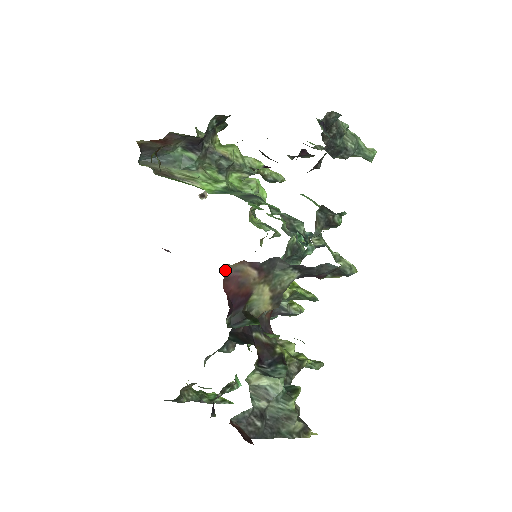
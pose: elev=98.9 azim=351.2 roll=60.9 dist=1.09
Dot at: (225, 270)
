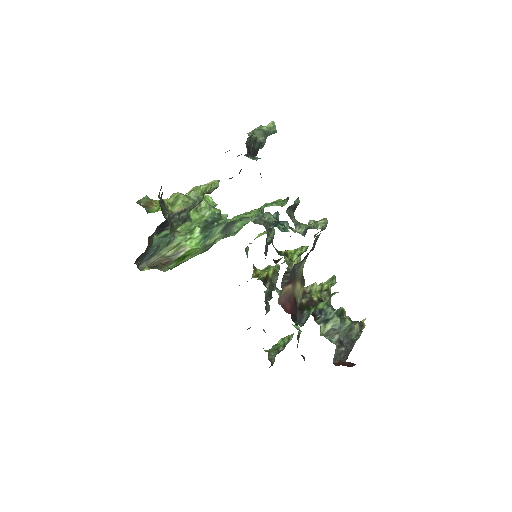
Dot at: (279, 303)
